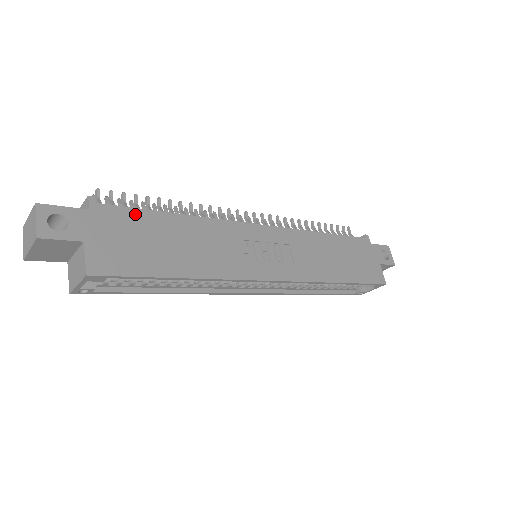
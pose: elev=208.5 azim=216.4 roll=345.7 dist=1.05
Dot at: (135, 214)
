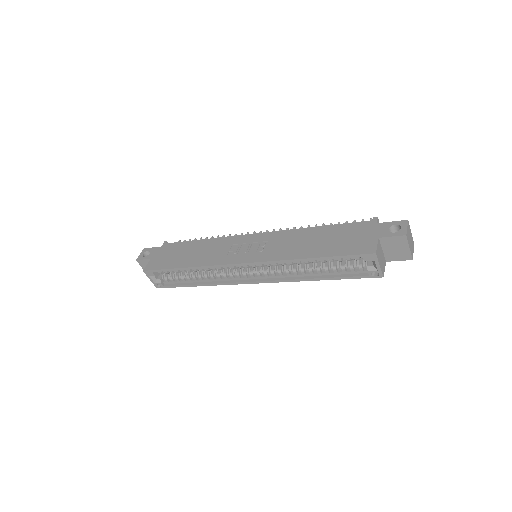
Dot at: (179, 244)
